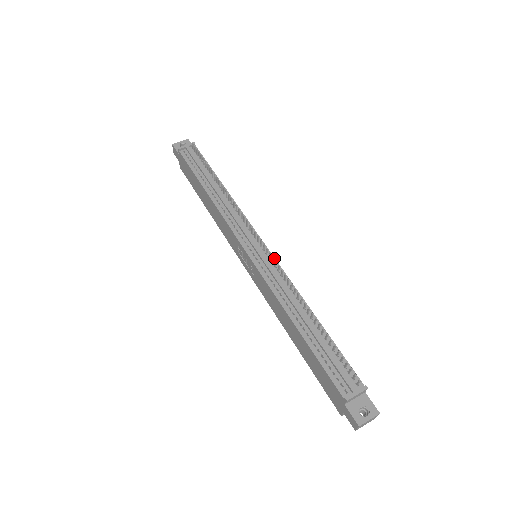
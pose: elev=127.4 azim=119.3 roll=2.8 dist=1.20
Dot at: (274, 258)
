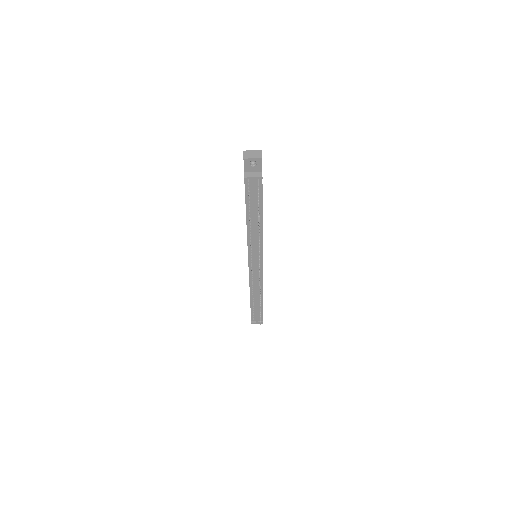
Dot at: occluded
